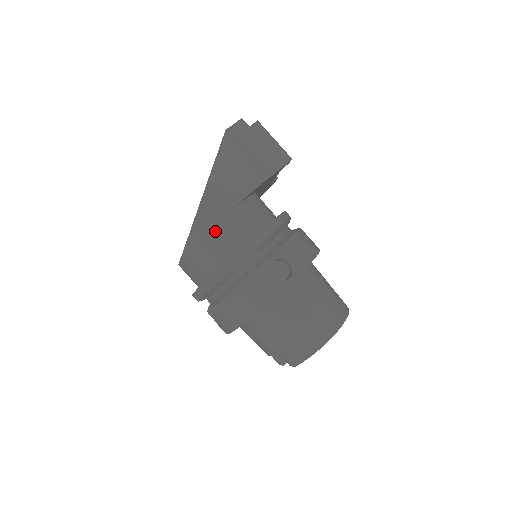
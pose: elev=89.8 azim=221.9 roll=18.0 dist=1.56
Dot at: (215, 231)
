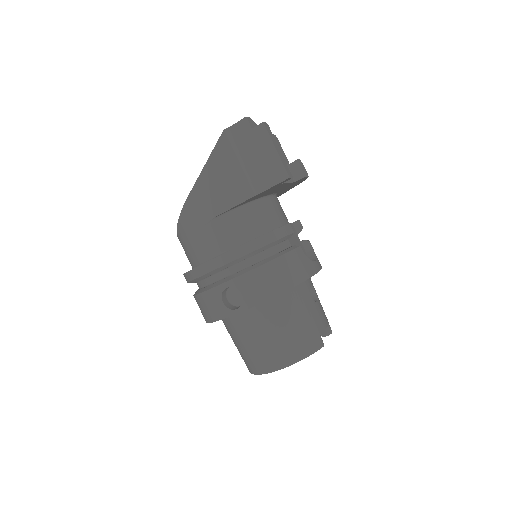
Dot at: (192, 236)
